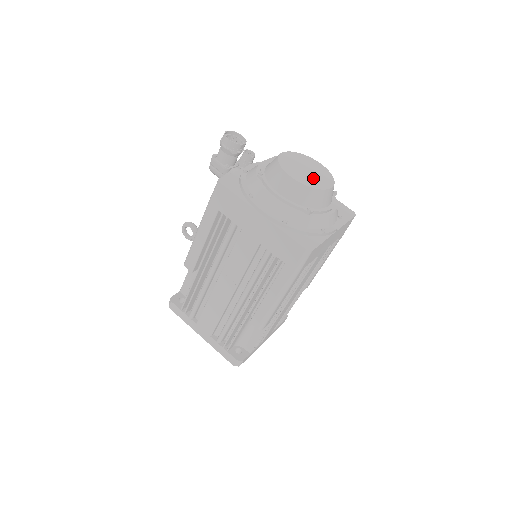
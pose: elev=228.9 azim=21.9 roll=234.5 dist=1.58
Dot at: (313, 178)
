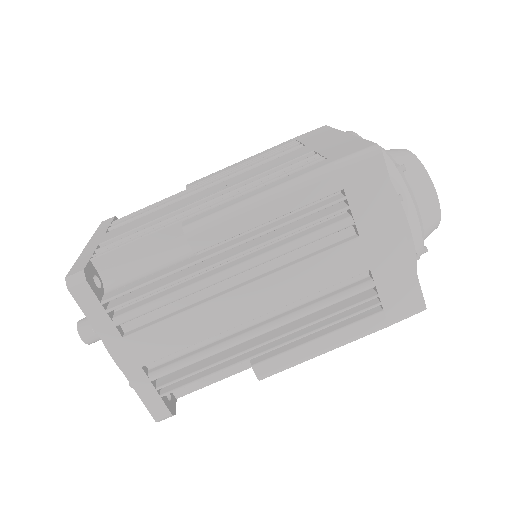
Dot at: occluded
